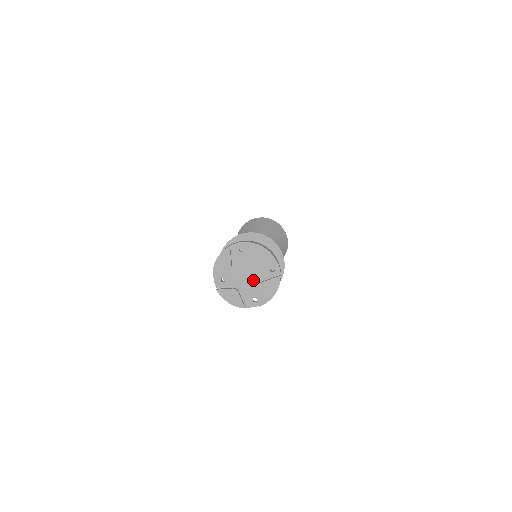
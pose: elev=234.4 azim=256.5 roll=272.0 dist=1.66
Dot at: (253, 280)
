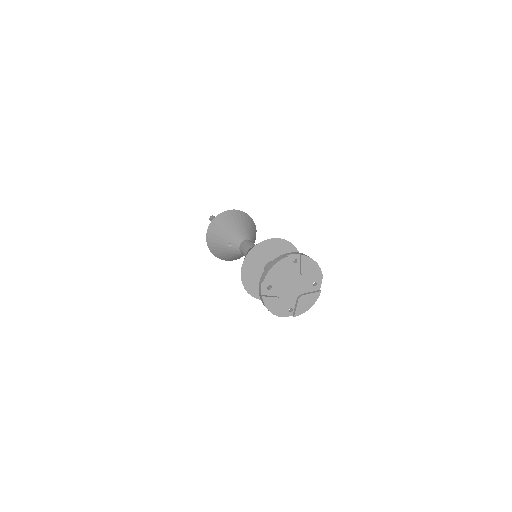
Dot at: (296, 291)
